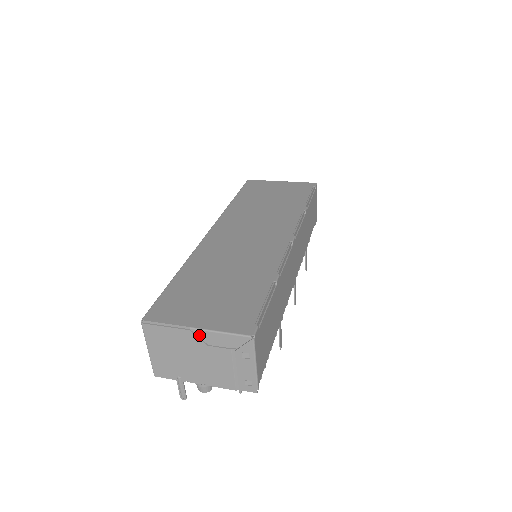
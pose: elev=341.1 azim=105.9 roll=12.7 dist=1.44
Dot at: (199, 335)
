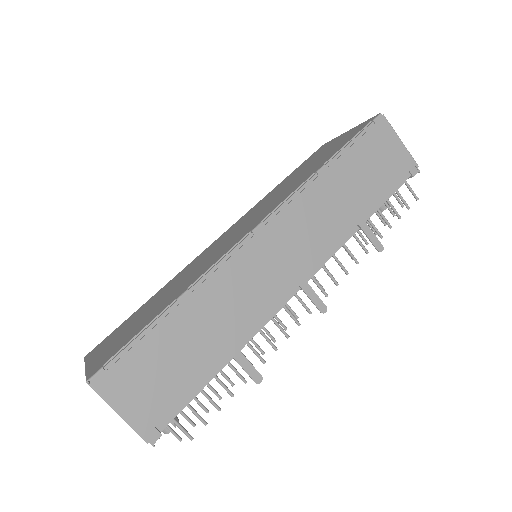
Dot at: occluded
